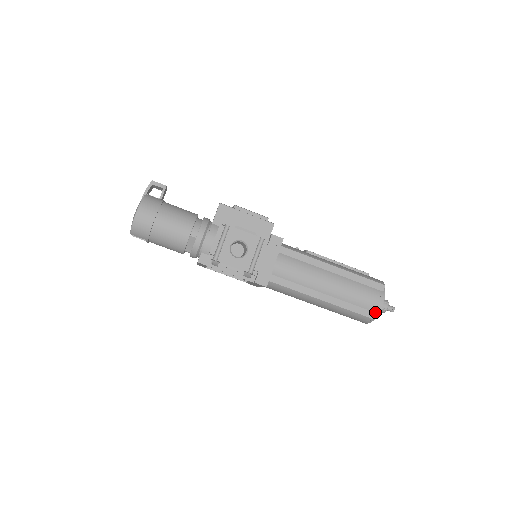
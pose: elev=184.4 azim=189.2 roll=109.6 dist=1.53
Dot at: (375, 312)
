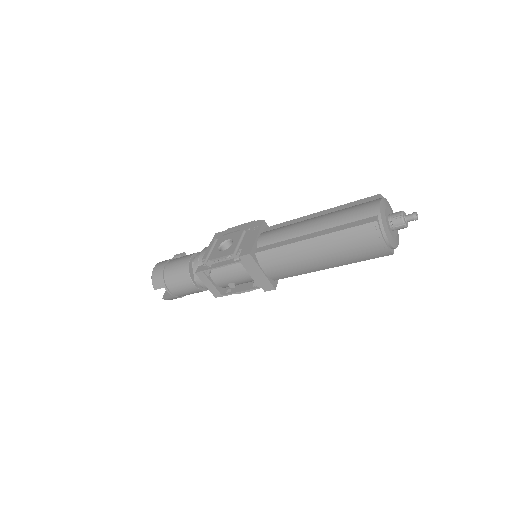
Dot at: (375, 215)
